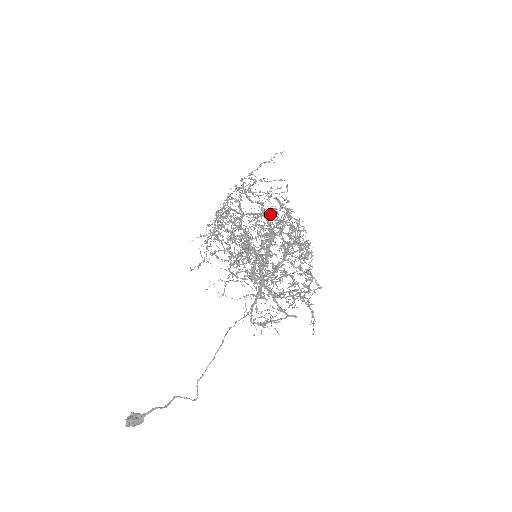
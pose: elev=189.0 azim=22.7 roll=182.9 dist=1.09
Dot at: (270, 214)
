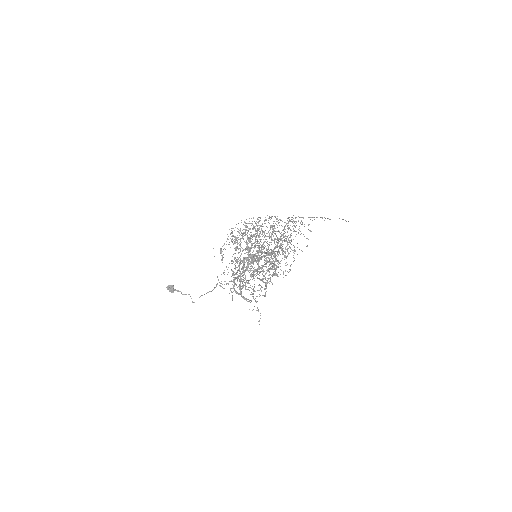
Dot at: occluded
